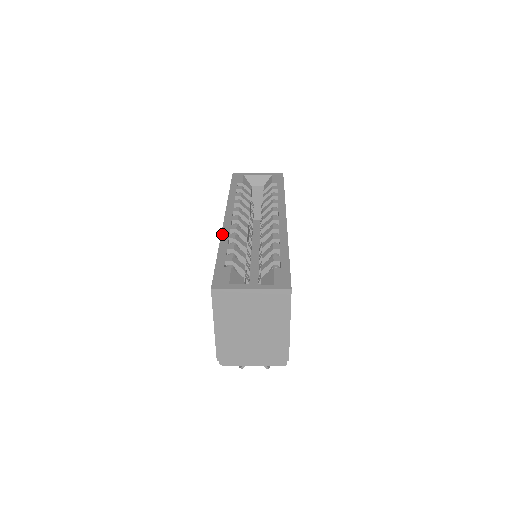
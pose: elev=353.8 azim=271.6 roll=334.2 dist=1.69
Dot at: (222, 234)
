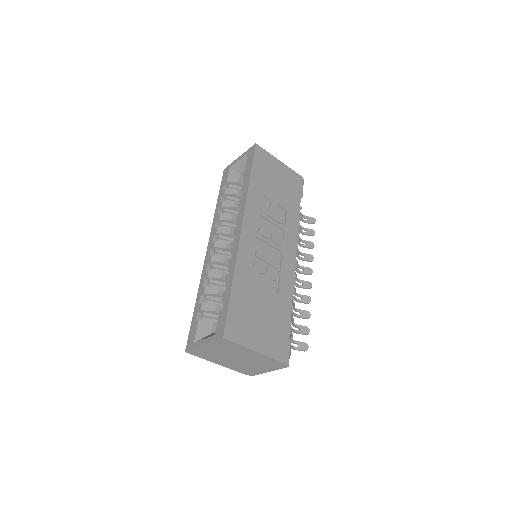
Dot at: (201, 275)
